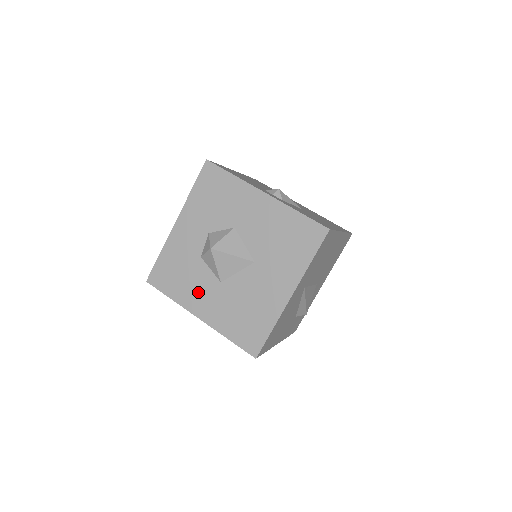
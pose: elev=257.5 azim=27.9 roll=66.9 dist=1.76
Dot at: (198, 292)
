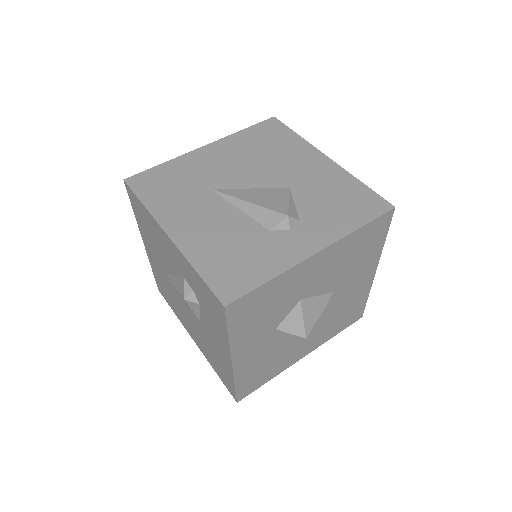
Dot at: (293, 353)
